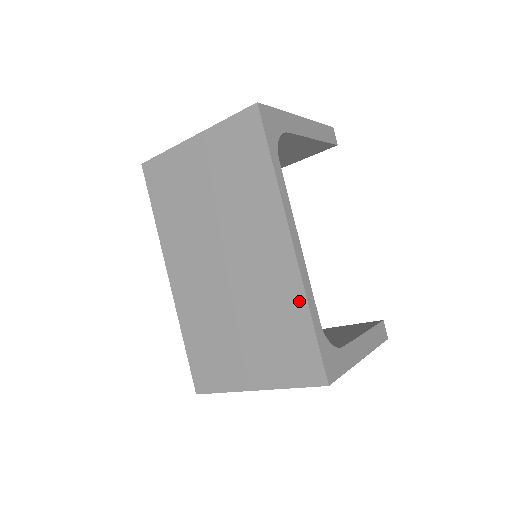
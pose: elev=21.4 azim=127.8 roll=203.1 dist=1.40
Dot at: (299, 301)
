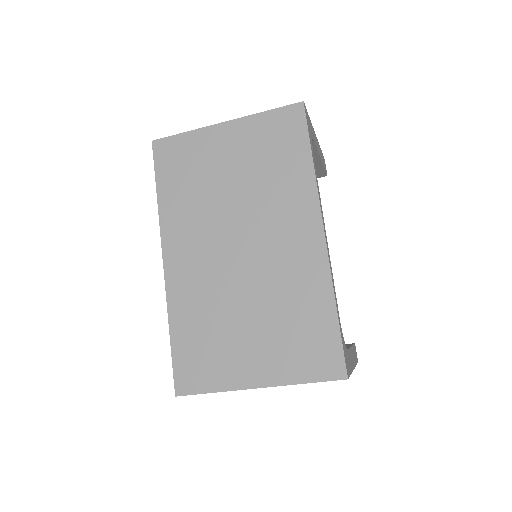
Dot at: (324, 291)
